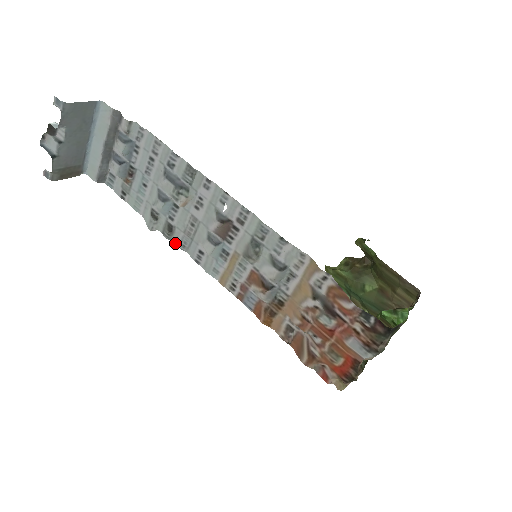
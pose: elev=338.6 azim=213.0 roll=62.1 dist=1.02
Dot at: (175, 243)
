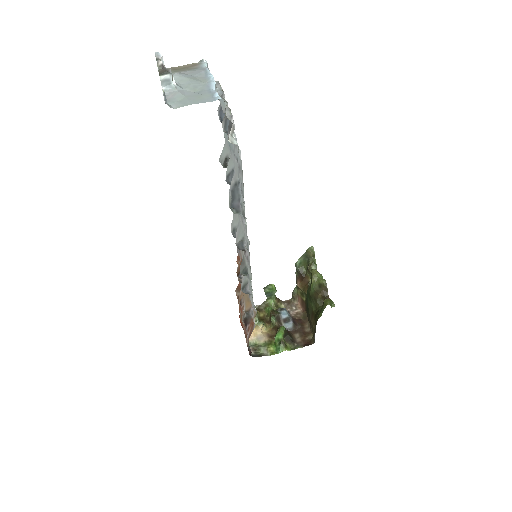
Dot at: occluded
